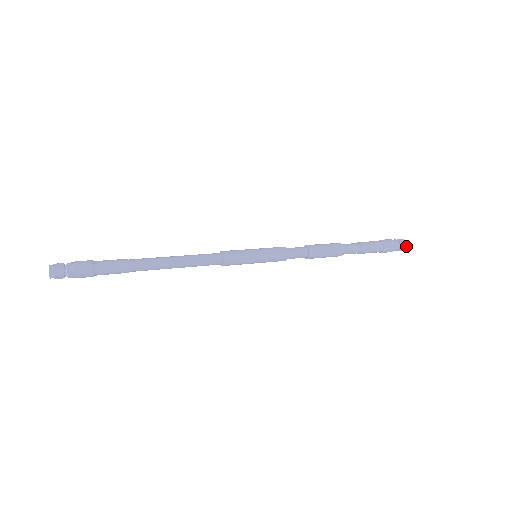
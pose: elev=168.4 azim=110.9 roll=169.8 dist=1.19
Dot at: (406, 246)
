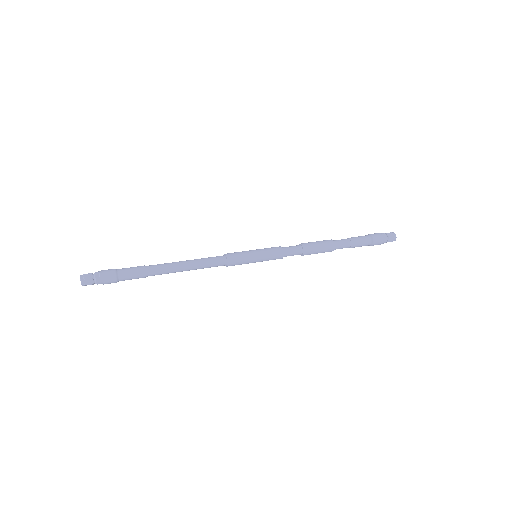
Dot at: (393, 235)
